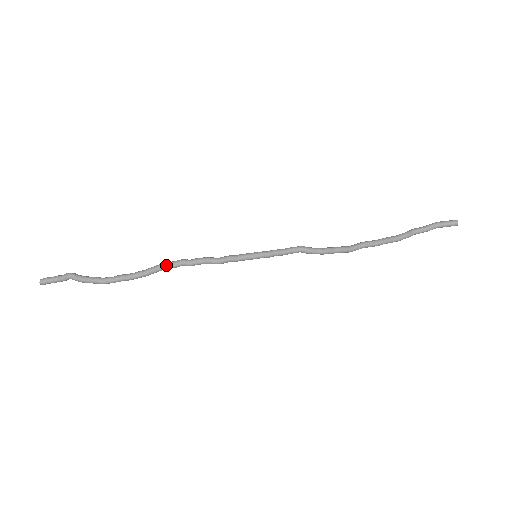
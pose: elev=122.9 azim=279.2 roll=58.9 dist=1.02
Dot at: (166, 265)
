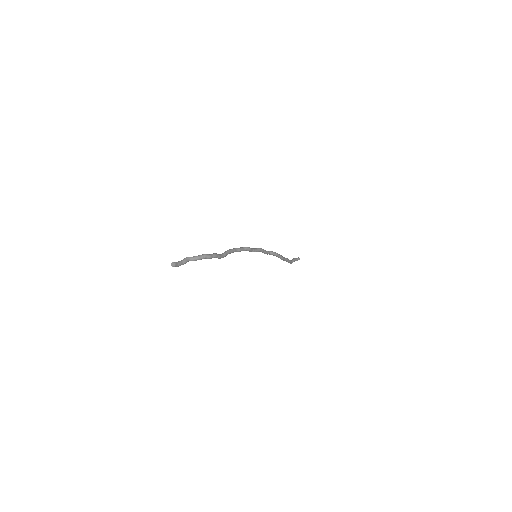
Dot at: (230, 249)
